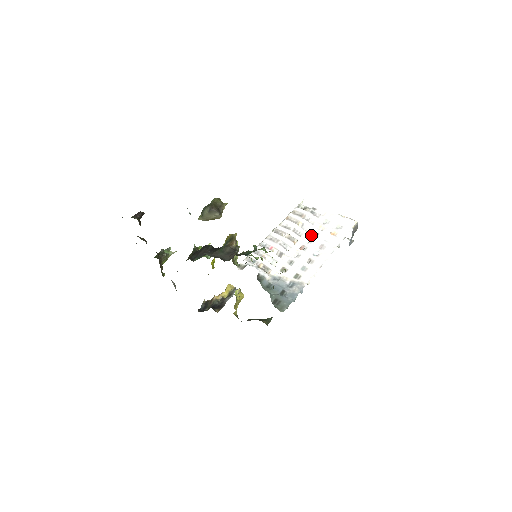
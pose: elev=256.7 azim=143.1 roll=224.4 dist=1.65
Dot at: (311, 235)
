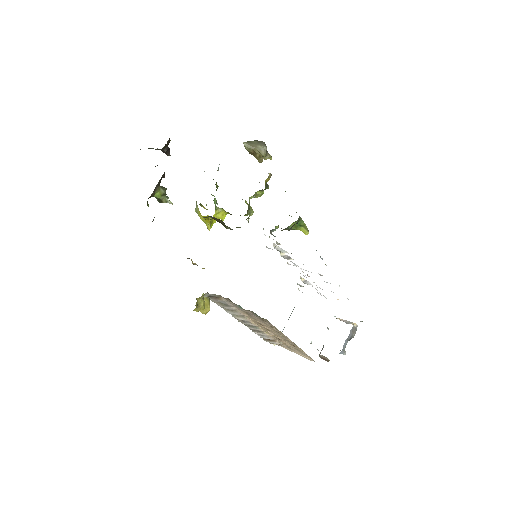
Dot at: occluded
